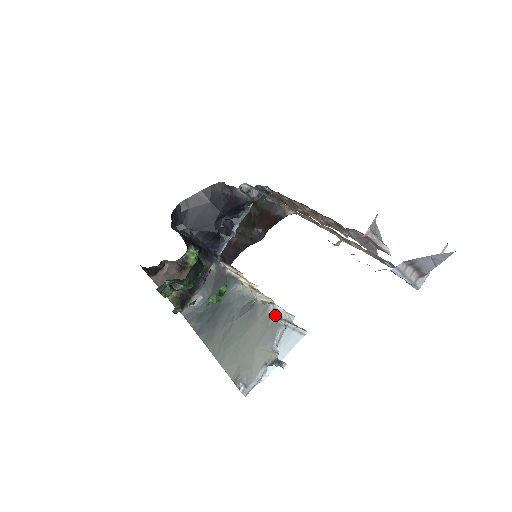
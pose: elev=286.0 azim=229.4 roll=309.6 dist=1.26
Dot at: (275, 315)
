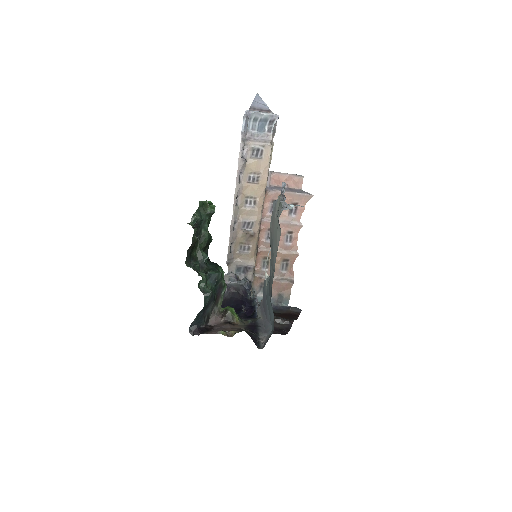
Dot at: occluded
